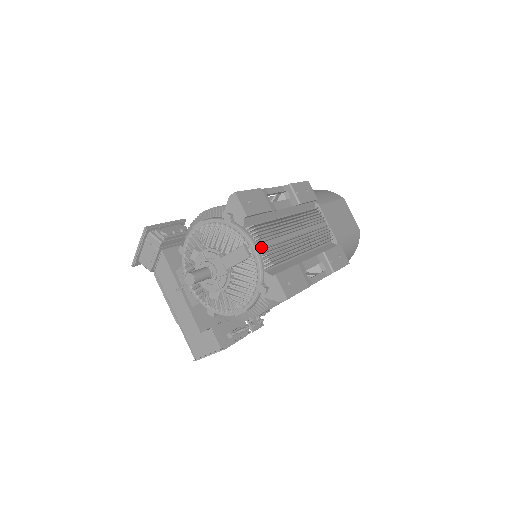
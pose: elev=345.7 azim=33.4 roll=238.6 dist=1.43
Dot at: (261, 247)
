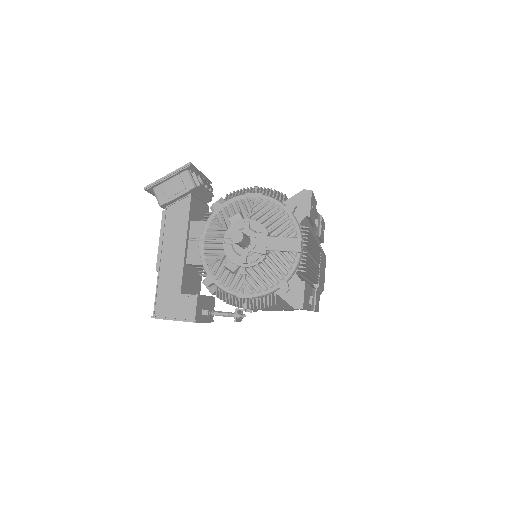
Dot at: (303, 250)
